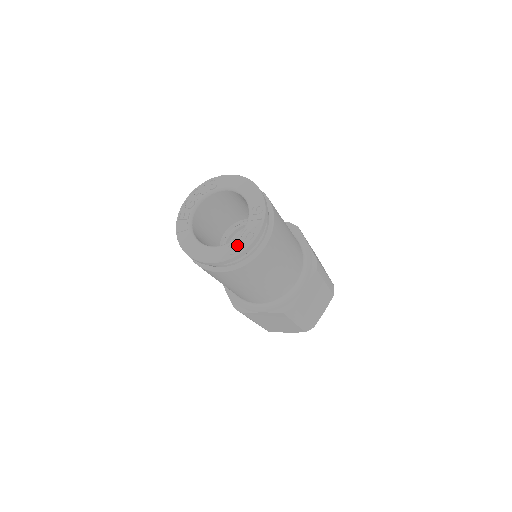
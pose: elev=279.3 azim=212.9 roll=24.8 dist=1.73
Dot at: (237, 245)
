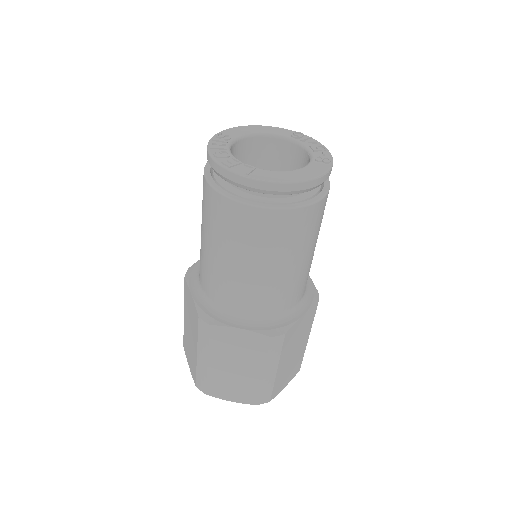
Dot at: (322, 156)
